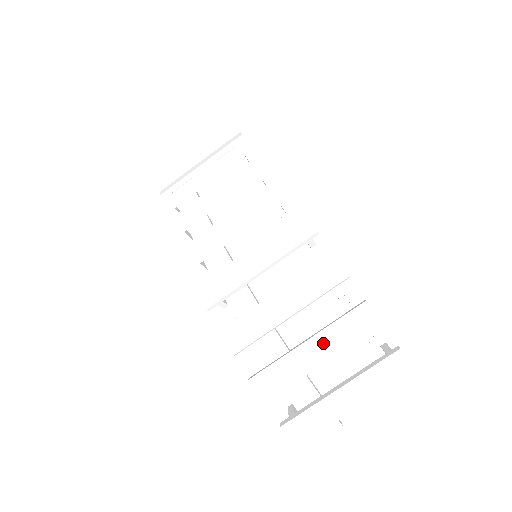
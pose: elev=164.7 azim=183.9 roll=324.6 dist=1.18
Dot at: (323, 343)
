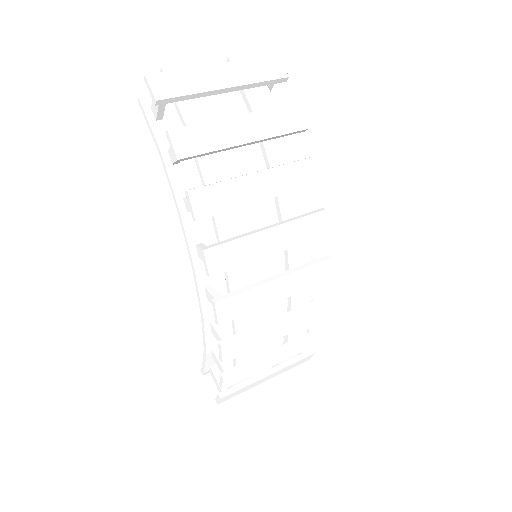
Dot at: (284, 354)
